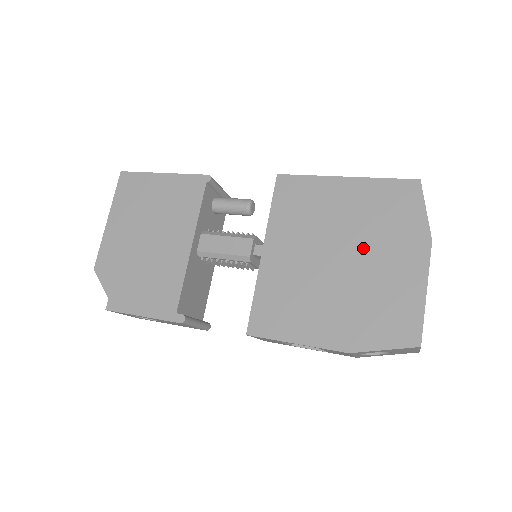
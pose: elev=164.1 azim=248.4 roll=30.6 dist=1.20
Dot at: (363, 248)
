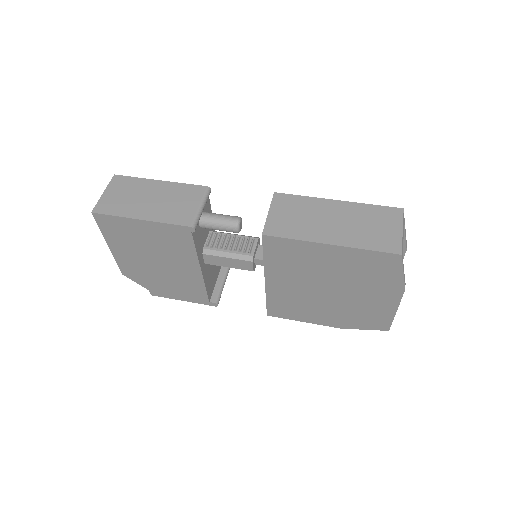
Dot at: (349, 288)
